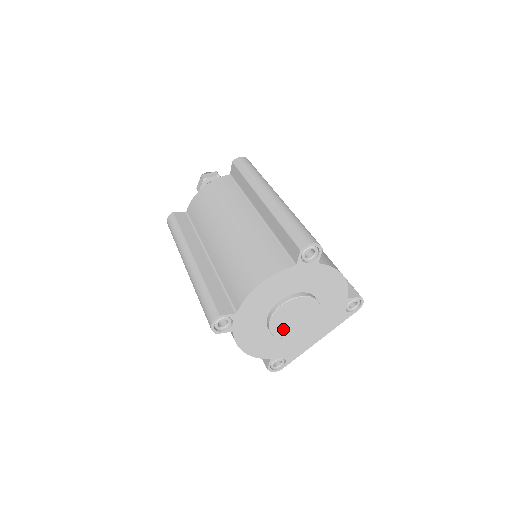
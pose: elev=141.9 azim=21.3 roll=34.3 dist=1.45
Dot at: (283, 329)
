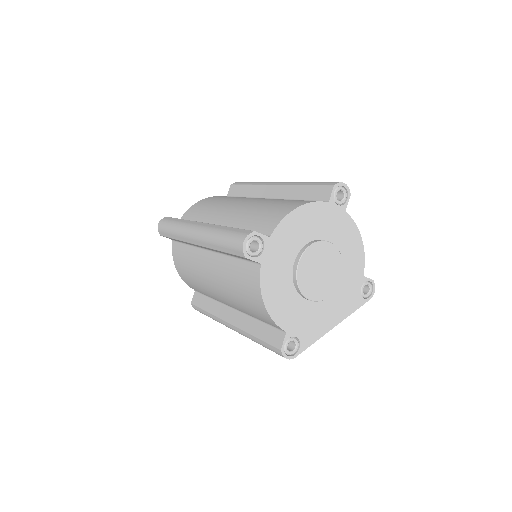
Dot at: (308, 282)
